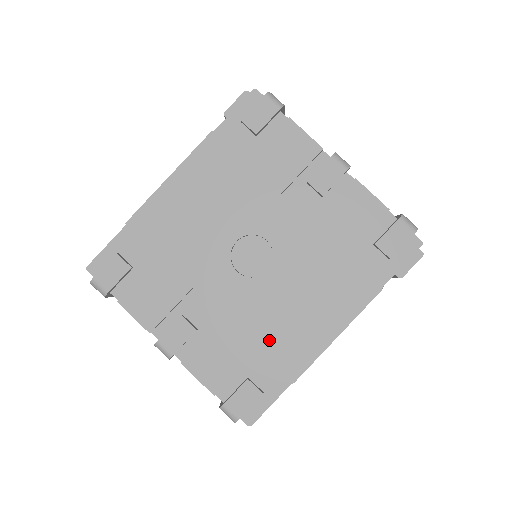
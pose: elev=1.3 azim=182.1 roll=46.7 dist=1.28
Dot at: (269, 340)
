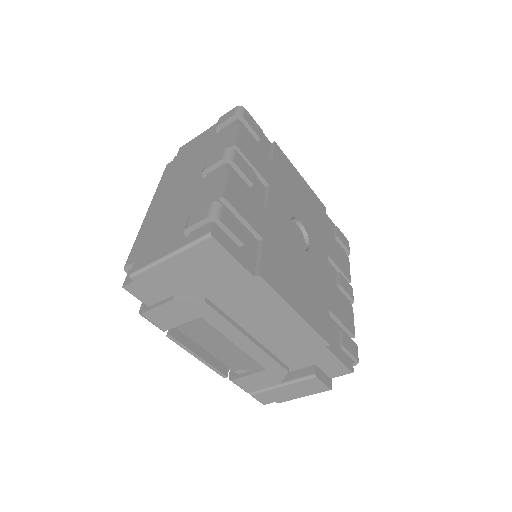
Dot at: (272, 250)
